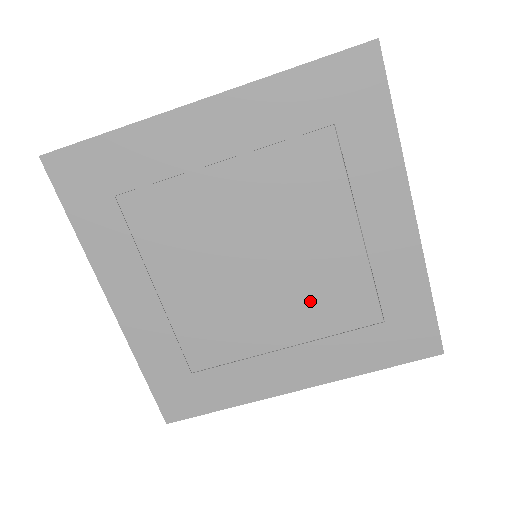
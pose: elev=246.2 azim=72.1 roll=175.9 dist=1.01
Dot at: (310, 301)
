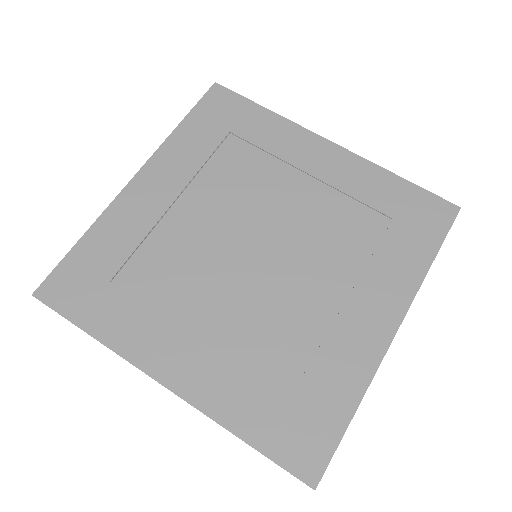
Dot at: (324, 248)
